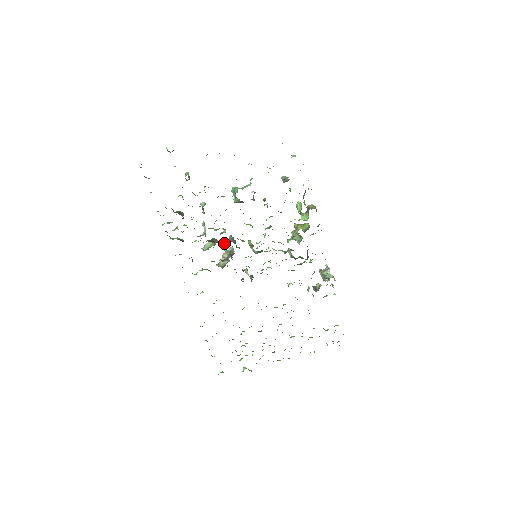
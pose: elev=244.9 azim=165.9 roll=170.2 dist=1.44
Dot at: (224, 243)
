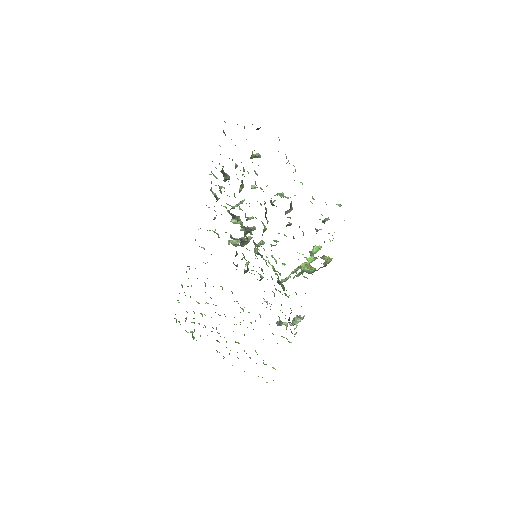
Dot at: occluded
